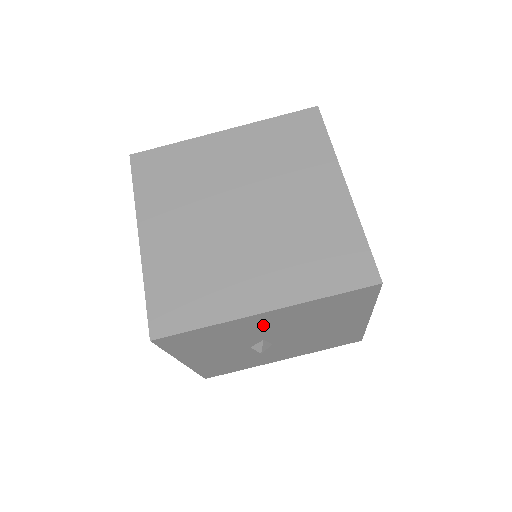
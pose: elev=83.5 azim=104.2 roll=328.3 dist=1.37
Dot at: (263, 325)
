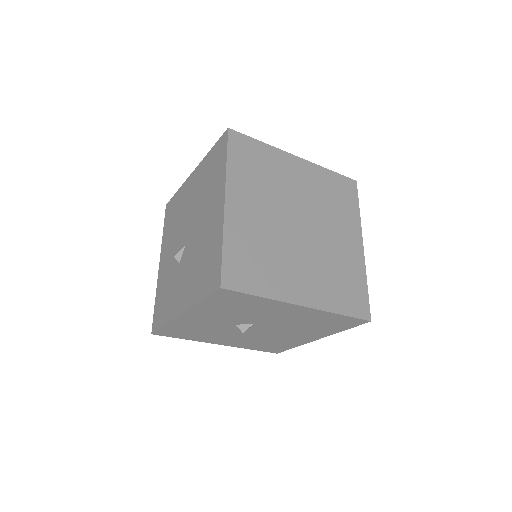
Dot at: (280, 313)
